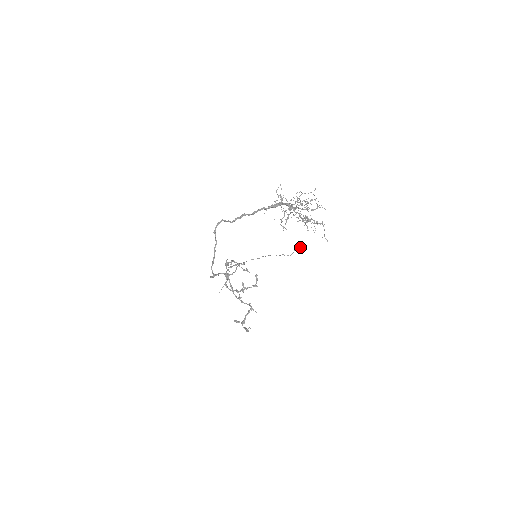
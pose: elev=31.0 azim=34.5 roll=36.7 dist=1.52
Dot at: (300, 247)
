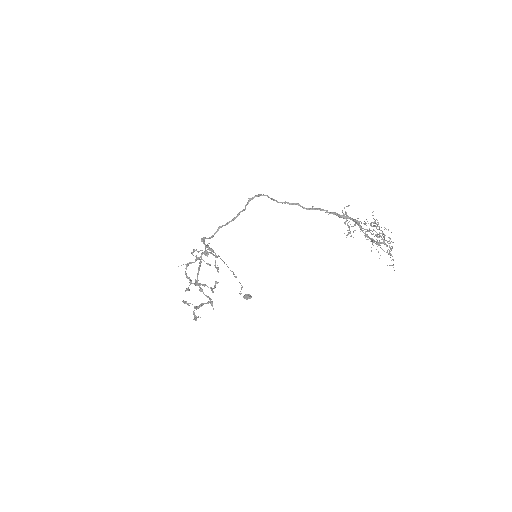
Dot at: (246, 298)
